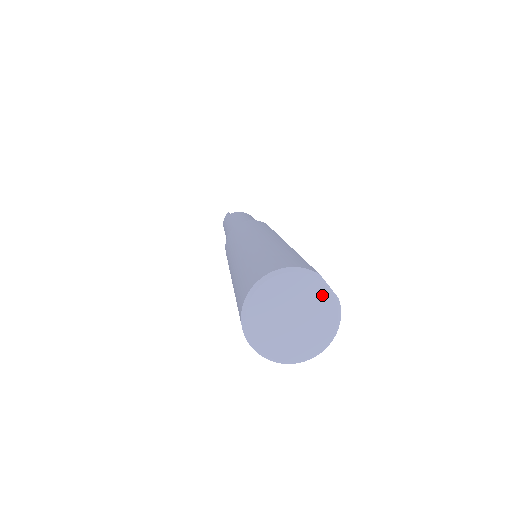
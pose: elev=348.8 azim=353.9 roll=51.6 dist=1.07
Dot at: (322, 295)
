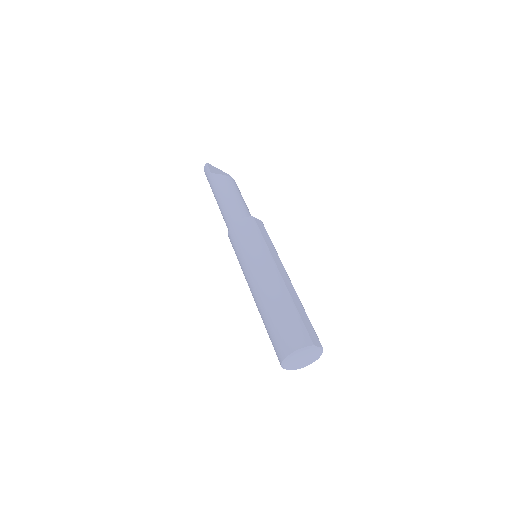
Dot at: (315, 350)
